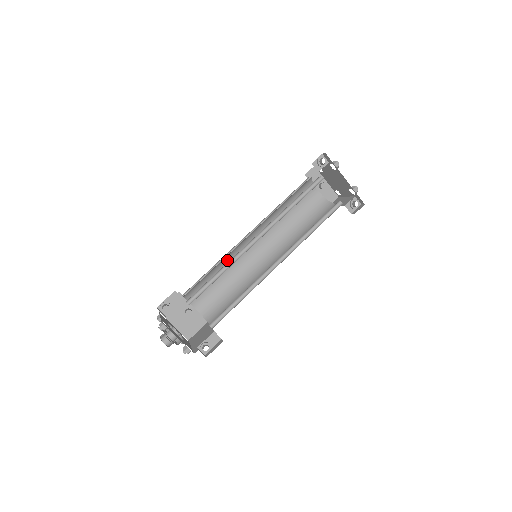
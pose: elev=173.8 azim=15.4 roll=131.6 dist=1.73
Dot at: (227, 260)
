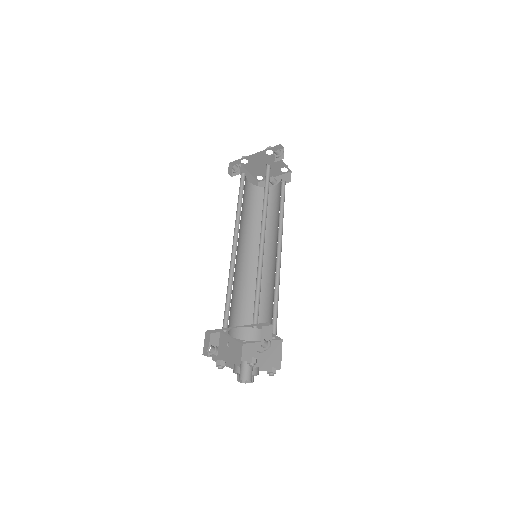
Dot at: (251, 286)
